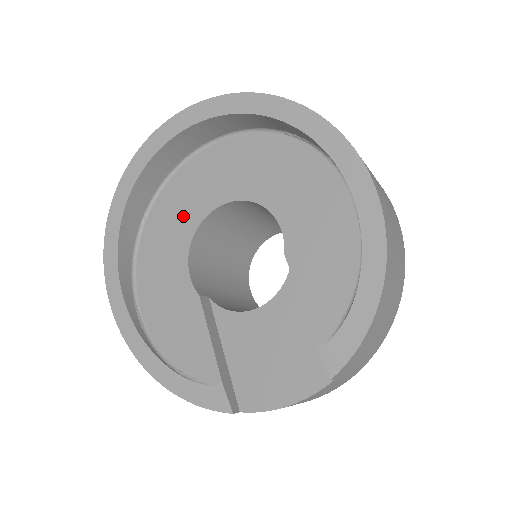
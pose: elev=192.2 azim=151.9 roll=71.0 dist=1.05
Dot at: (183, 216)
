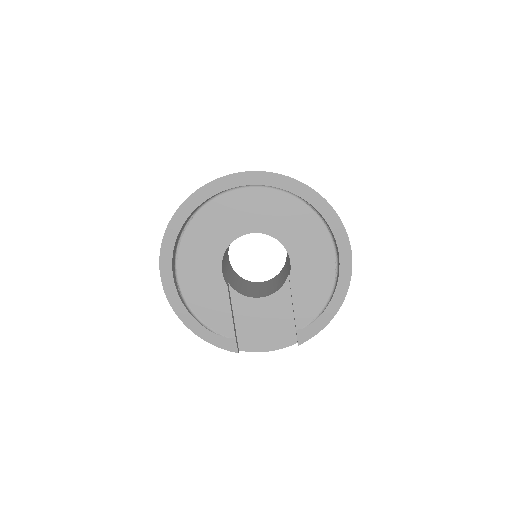
Dot at: (222, 230)
